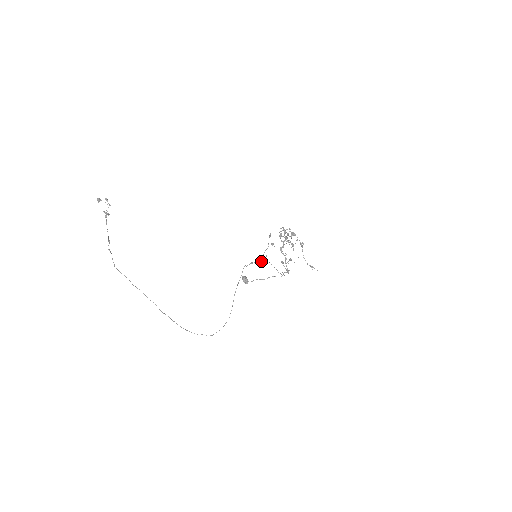
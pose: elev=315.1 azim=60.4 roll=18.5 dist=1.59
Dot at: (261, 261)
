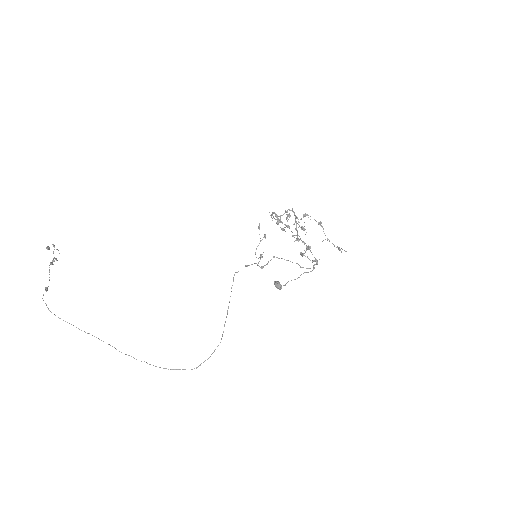
Dot at: (259, 261)
